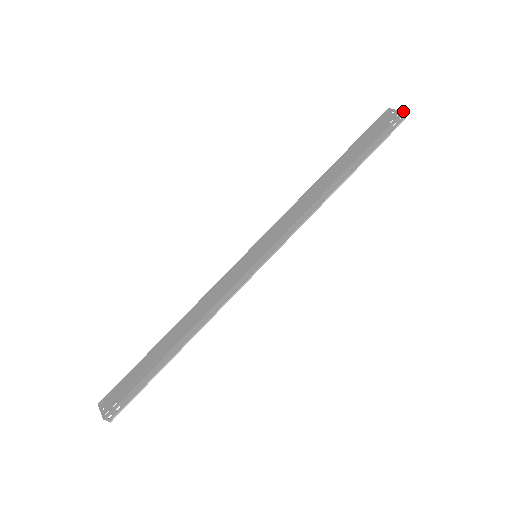
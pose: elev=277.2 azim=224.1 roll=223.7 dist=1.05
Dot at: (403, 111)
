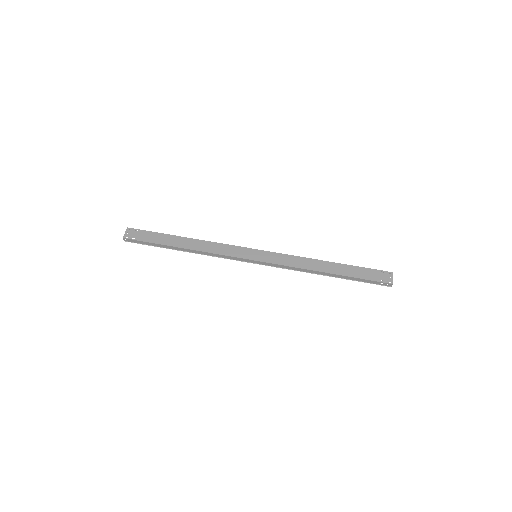
Dot at: occluded
